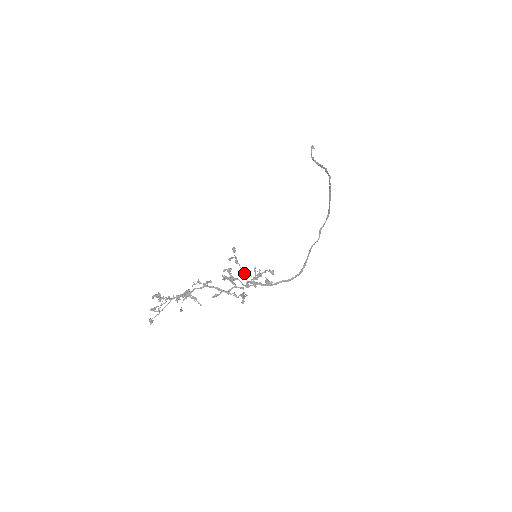
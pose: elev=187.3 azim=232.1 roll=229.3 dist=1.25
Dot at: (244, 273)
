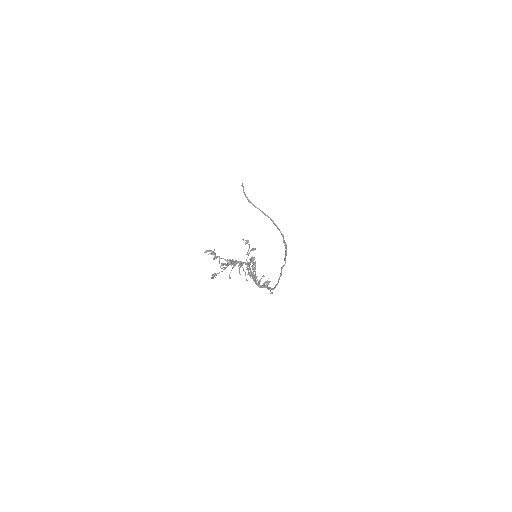
Dot at: (247, 266)
